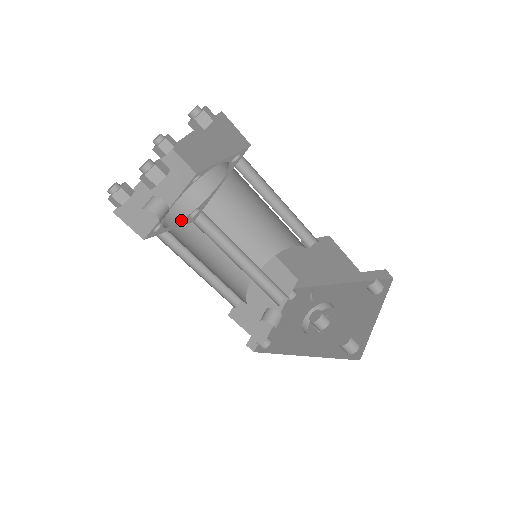
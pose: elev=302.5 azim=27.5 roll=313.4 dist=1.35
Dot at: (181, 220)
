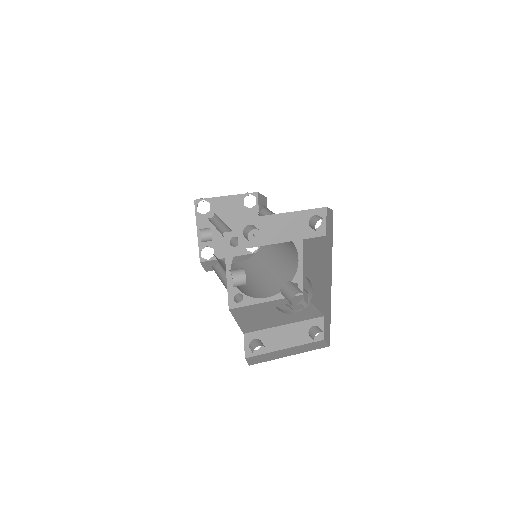
Dot at: (235, 267)
